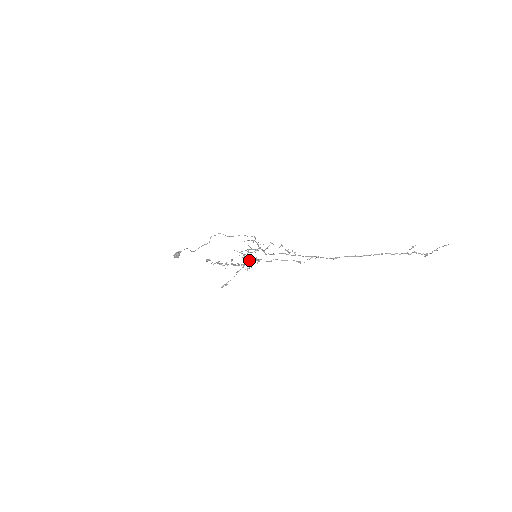
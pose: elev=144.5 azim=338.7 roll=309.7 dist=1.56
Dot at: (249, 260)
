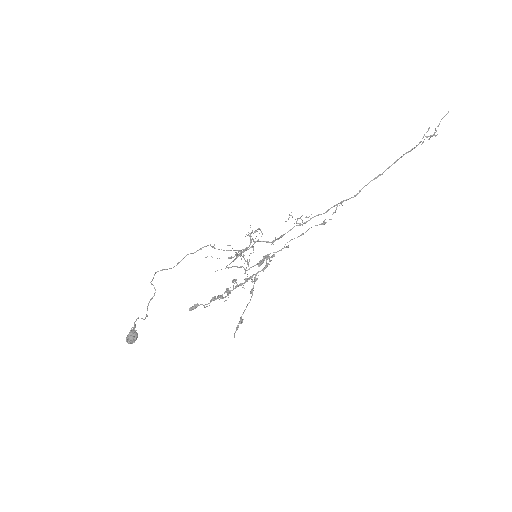
Dot at: (259, 264)
